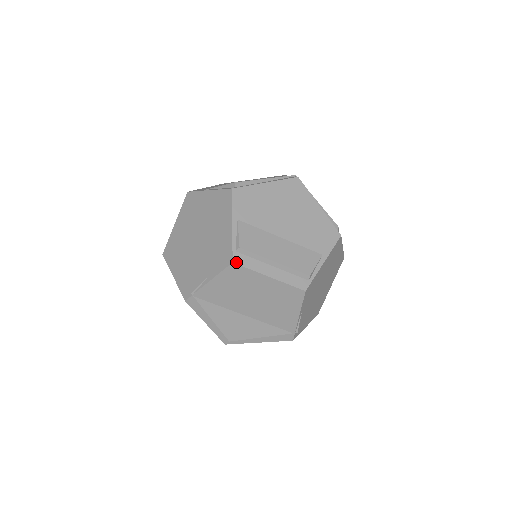
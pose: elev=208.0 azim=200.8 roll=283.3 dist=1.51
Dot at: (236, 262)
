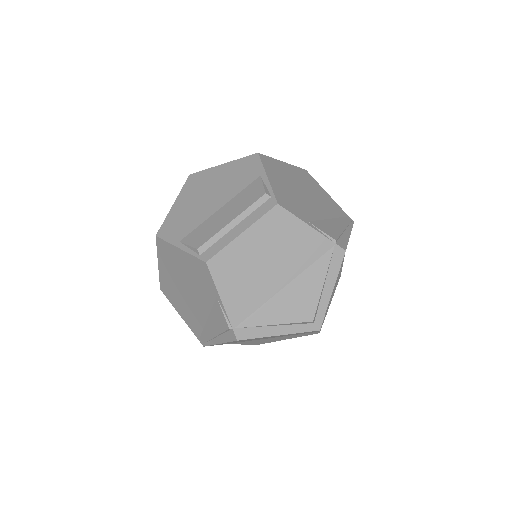
Dot at: (208, 259)
